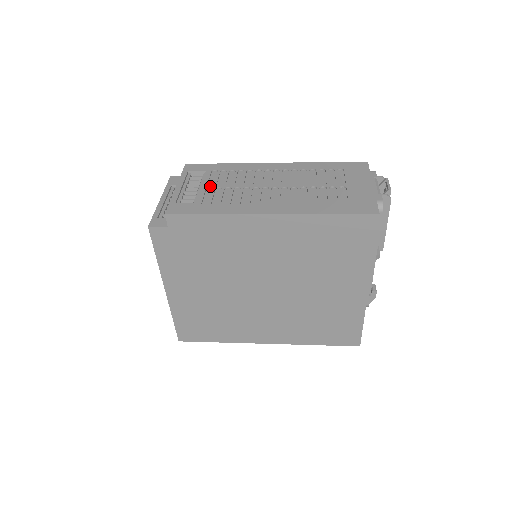
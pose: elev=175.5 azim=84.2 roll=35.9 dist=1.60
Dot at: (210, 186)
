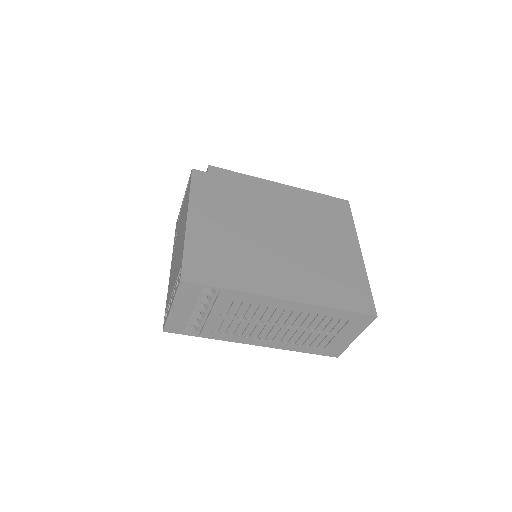
Dot at: occluded
